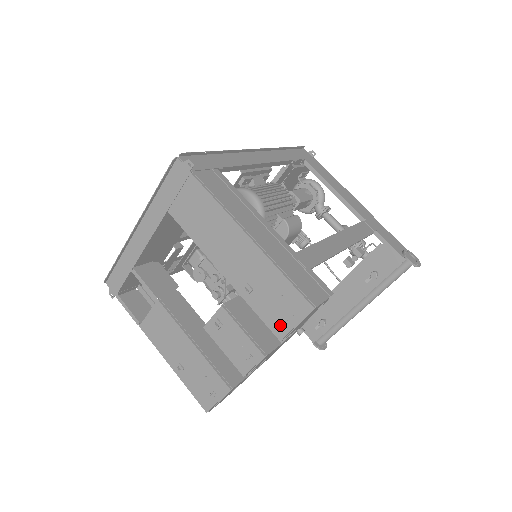
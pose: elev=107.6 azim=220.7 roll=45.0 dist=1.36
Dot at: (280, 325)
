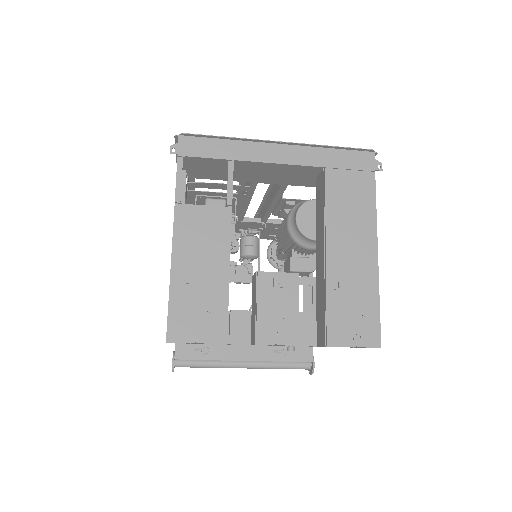
Dot at: (340, 334)
